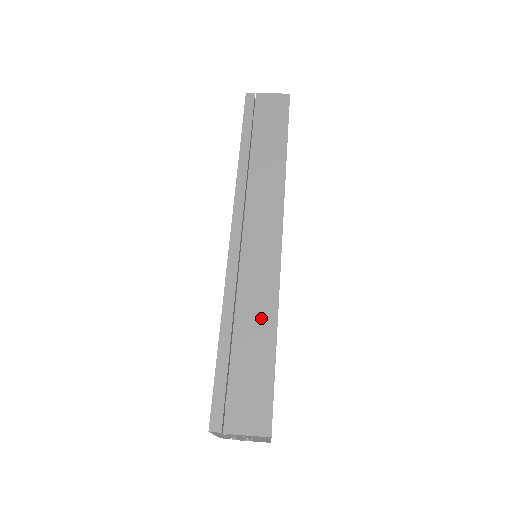
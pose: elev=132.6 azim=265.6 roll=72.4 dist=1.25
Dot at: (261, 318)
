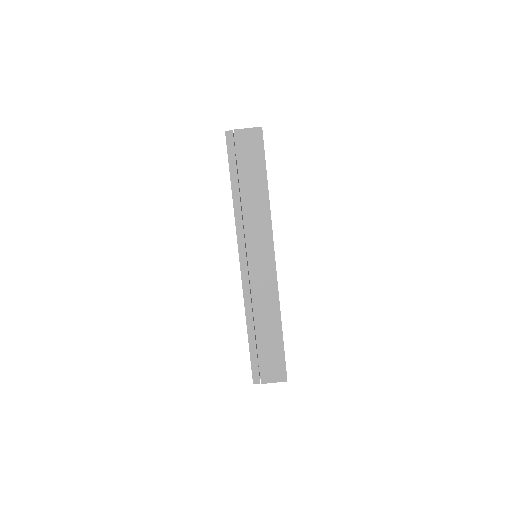
Dot at: (271, 318)
